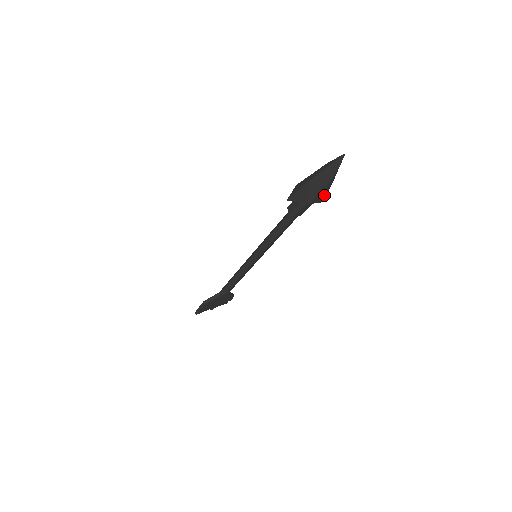
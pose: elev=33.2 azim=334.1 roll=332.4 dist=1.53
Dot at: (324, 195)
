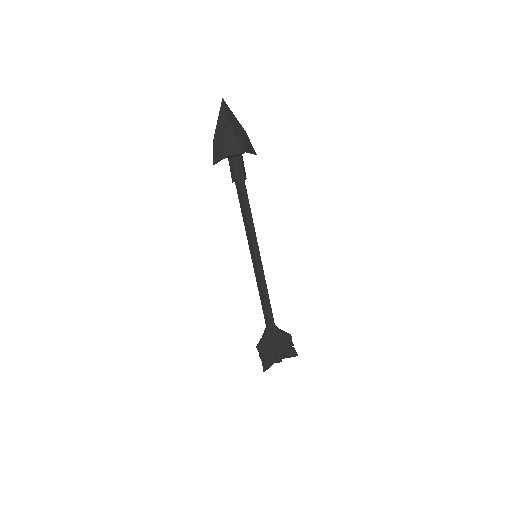
Dot at: (238, 144)
